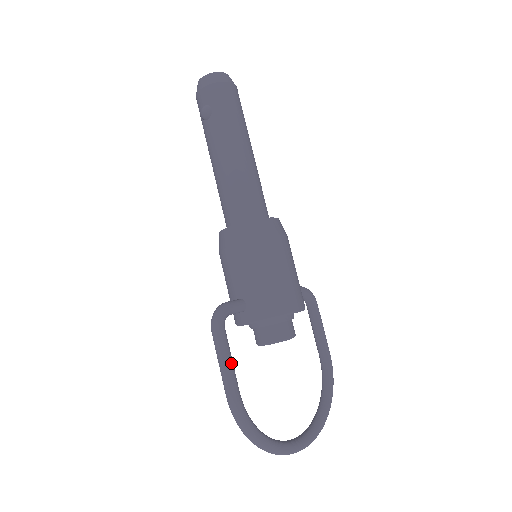
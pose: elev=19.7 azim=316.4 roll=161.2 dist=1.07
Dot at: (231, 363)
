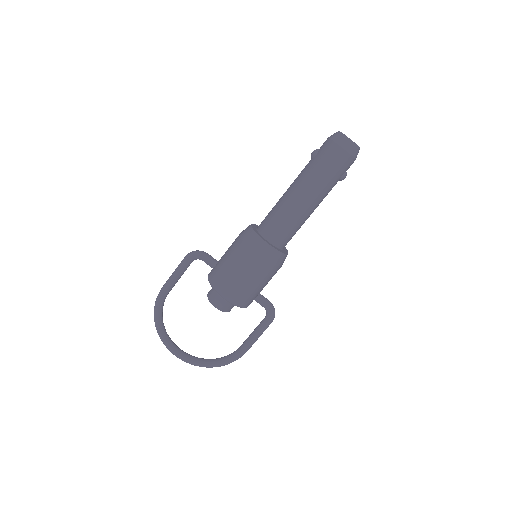
Dot at: (176, 277)
